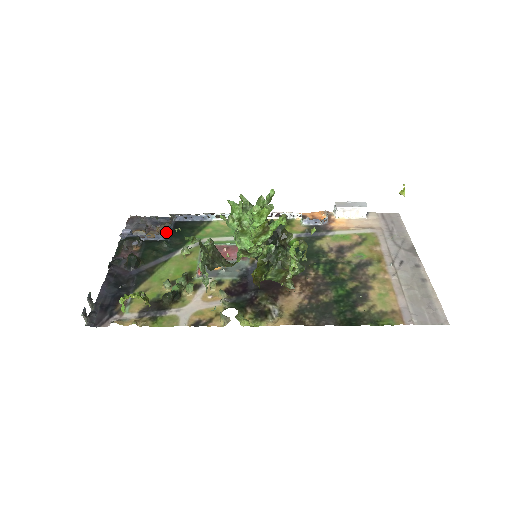
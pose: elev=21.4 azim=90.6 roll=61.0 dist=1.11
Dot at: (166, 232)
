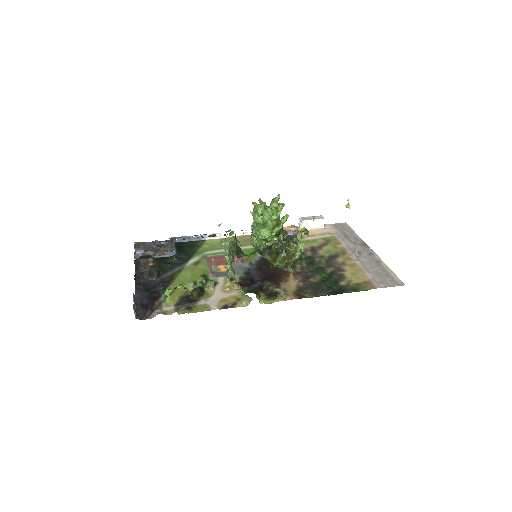
Dot at: (174, 249)
